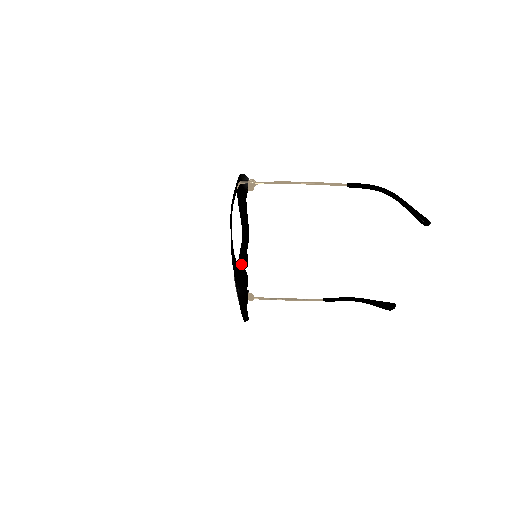
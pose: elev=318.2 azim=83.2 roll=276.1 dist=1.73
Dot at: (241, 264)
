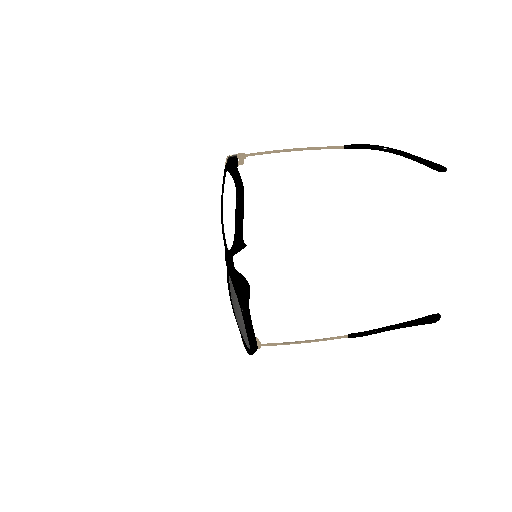
Dot at: (238, 238)
